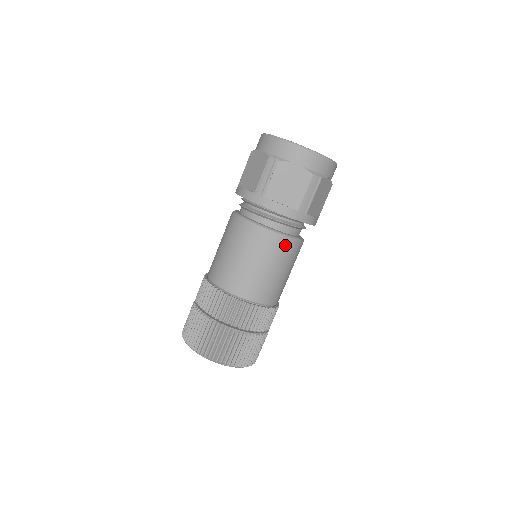
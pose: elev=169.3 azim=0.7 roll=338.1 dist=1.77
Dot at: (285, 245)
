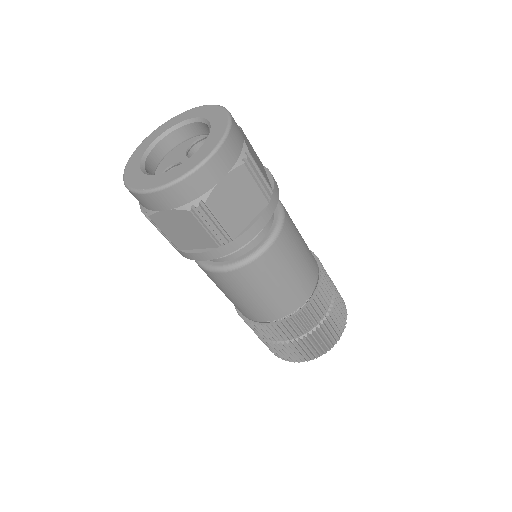
Dot at: (286, 232)
